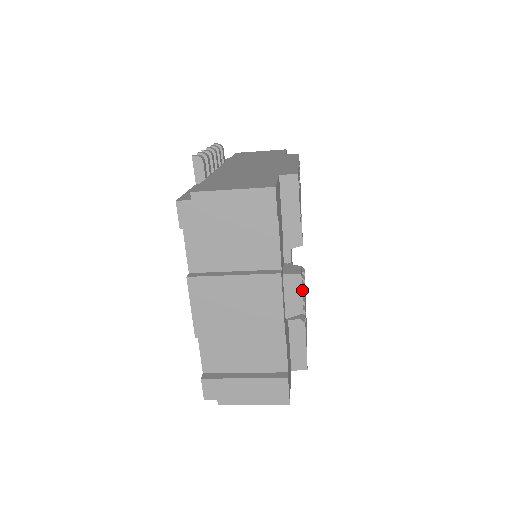
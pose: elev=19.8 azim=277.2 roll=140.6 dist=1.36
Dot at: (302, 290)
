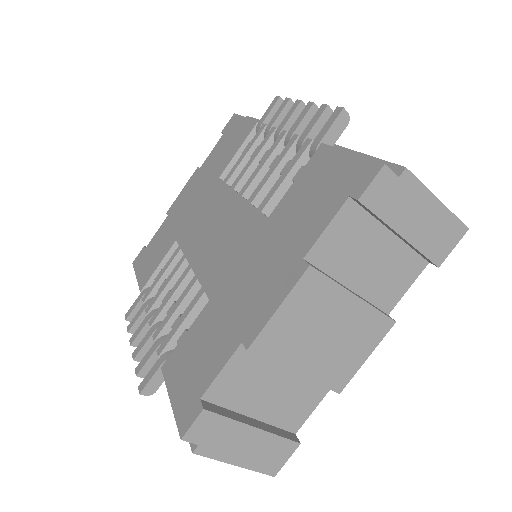
Dot at: occluded
